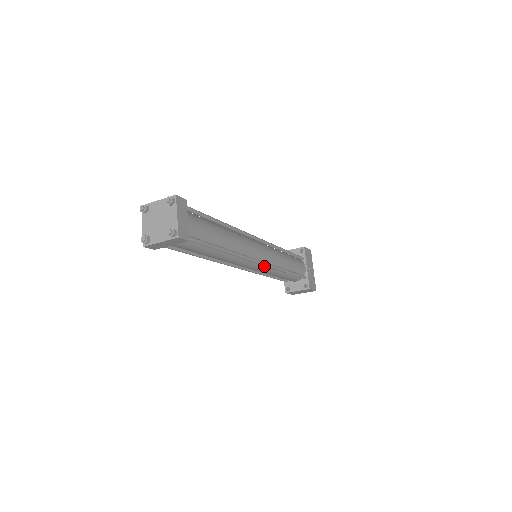
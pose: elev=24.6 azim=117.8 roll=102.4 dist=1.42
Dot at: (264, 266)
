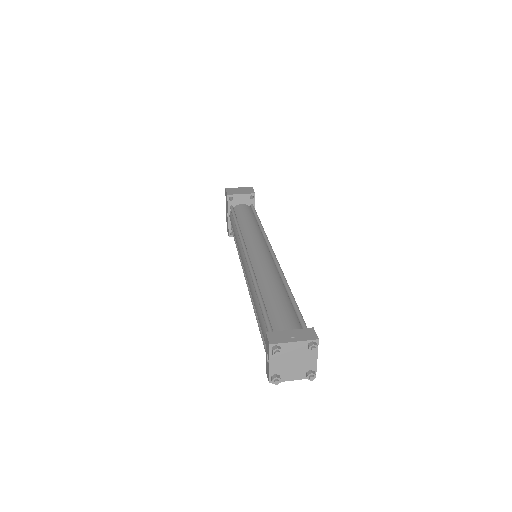
Dot at: occluded
